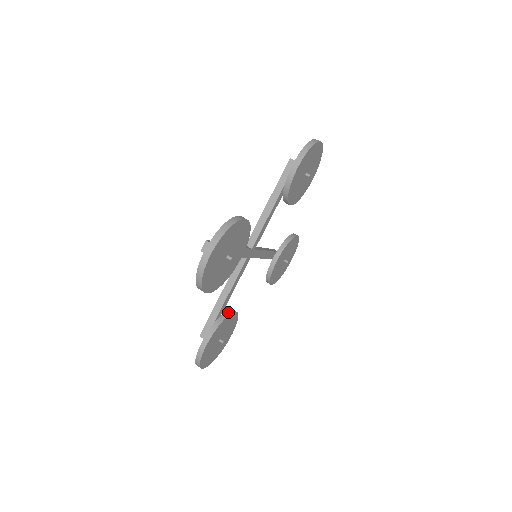
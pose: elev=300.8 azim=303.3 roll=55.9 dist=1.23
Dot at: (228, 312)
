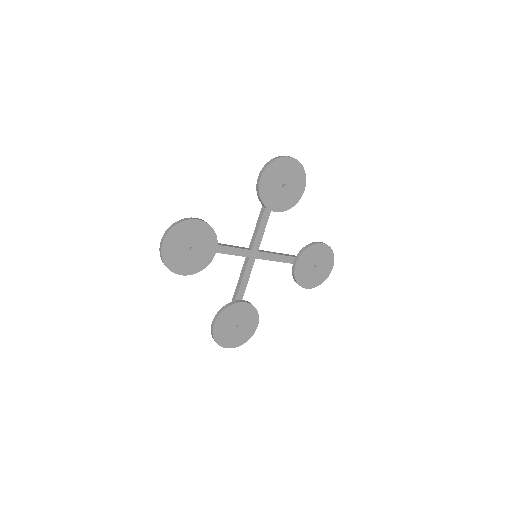
Dot at: (217, 243)
